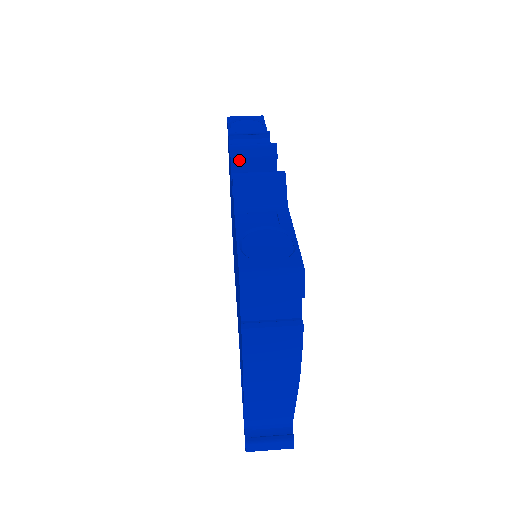
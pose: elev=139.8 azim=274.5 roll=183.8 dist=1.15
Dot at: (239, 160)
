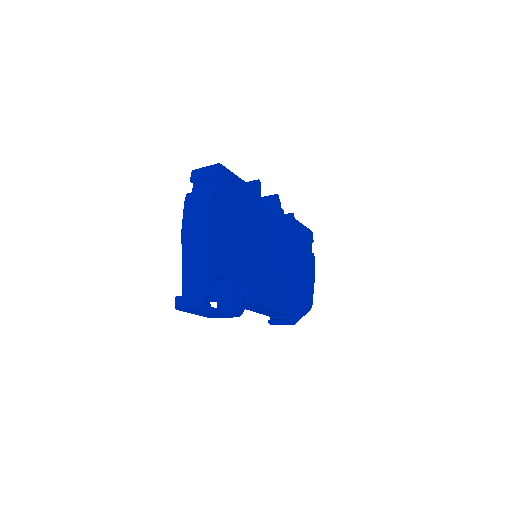
Dot at: occluded
